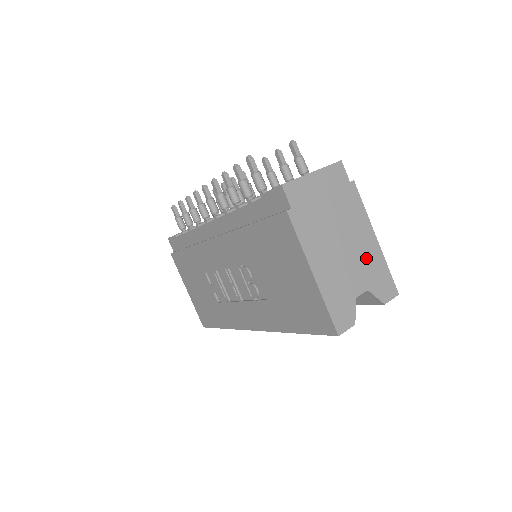
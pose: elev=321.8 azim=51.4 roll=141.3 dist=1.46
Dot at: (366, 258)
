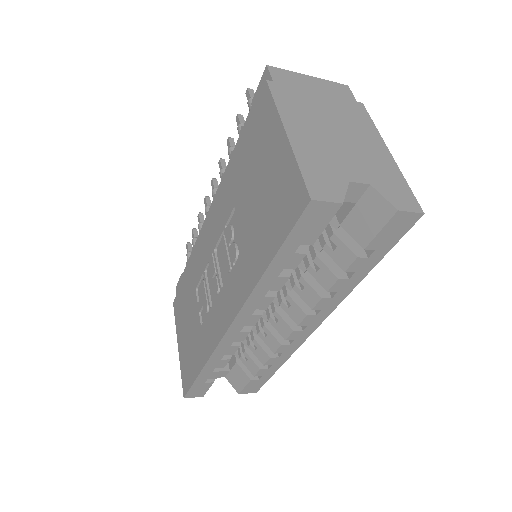
Dot at: (371, 159)
